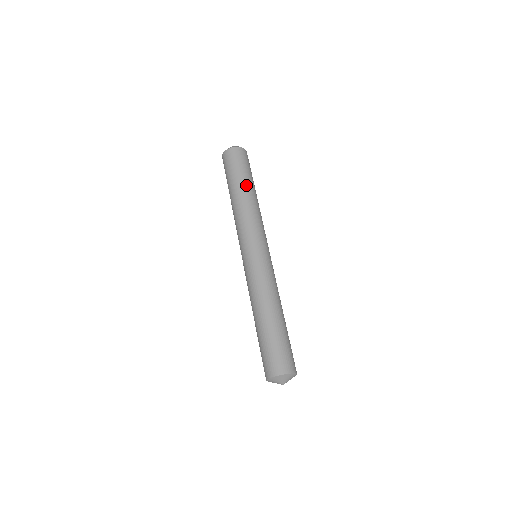
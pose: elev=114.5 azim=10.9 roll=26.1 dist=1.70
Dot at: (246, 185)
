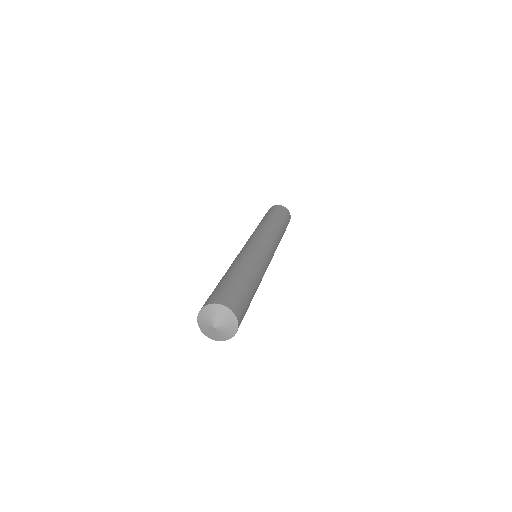
Dot at: (277, 219)
